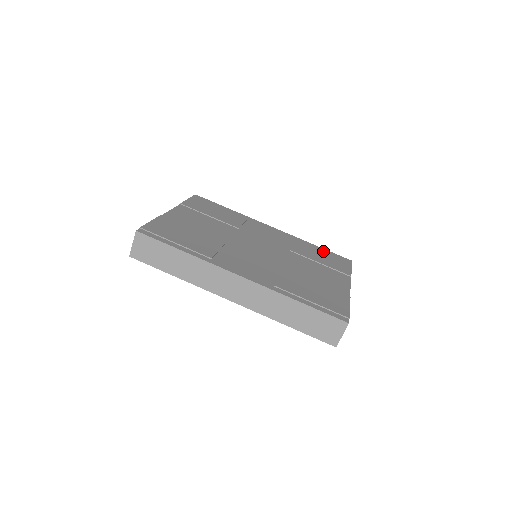
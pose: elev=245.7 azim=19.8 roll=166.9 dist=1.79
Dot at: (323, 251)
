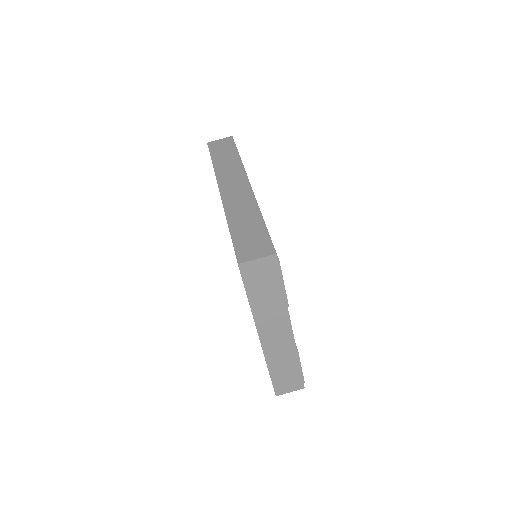
Dot at: occluded
